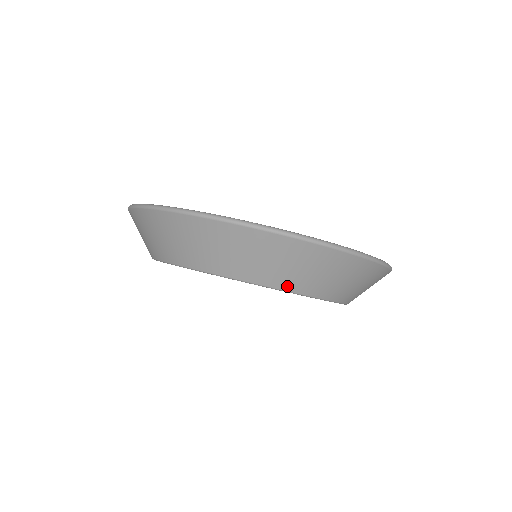
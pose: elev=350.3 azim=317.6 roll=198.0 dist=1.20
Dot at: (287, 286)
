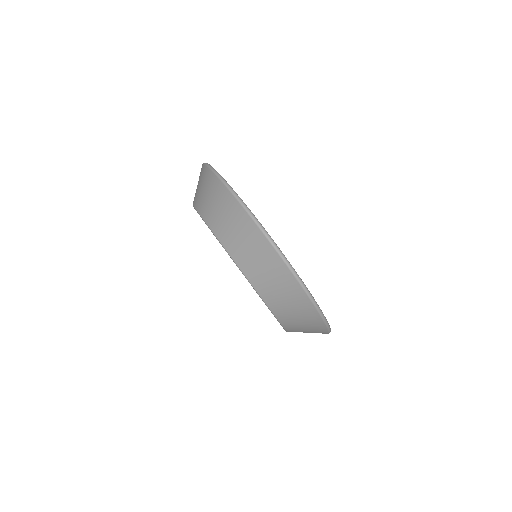
Dot at: (269, 301)
